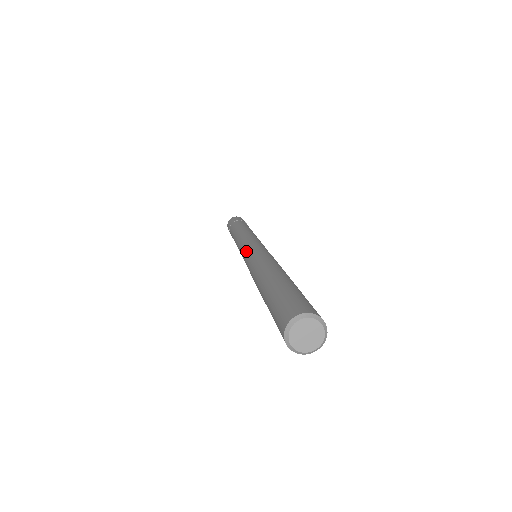
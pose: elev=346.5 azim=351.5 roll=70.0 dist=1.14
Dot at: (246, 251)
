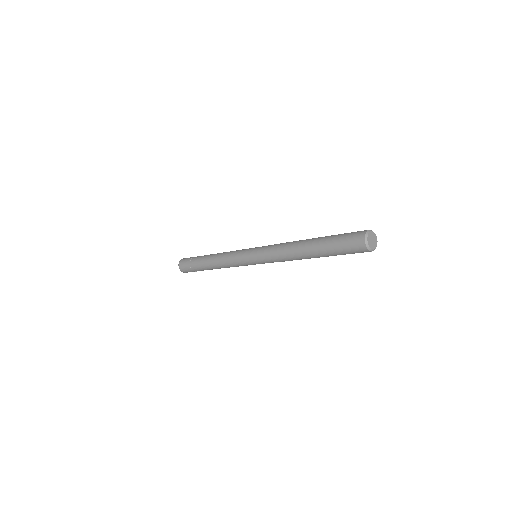
Dot at: (258, 247)
